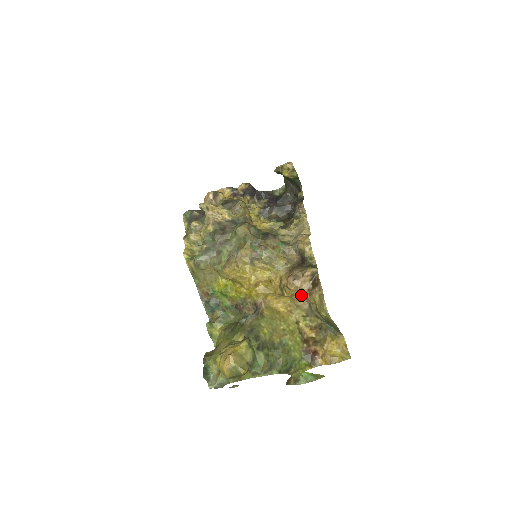
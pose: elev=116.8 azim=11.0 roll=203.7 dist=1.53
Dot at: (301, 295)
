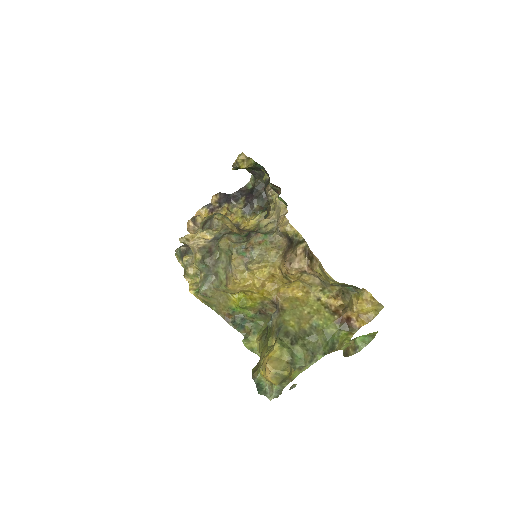
Dot at: (306, 274)
